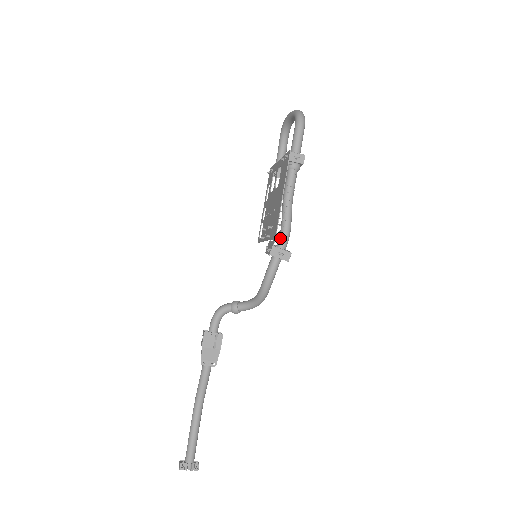
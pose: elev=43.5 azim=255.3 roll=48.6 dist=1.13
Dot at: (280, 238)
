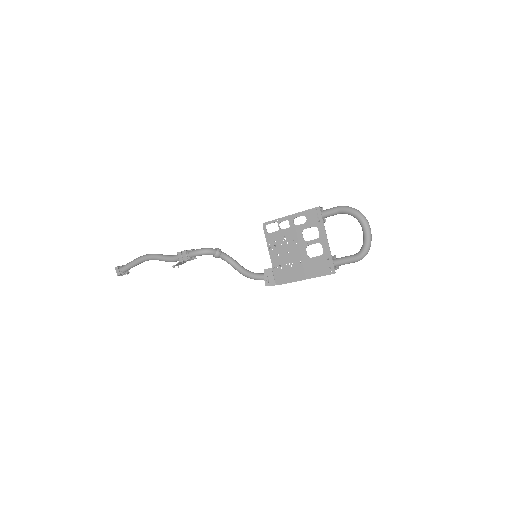
Dot at: (279, 279)
